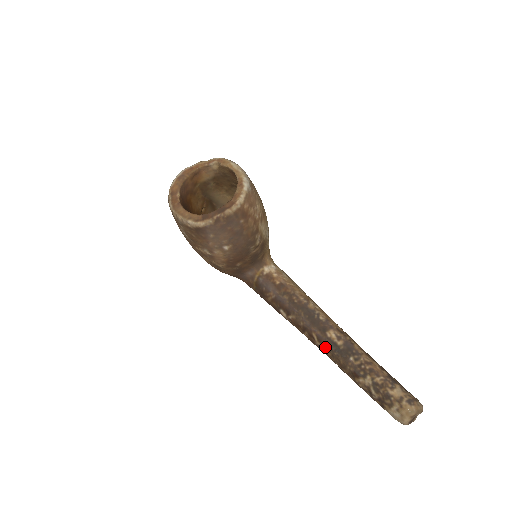
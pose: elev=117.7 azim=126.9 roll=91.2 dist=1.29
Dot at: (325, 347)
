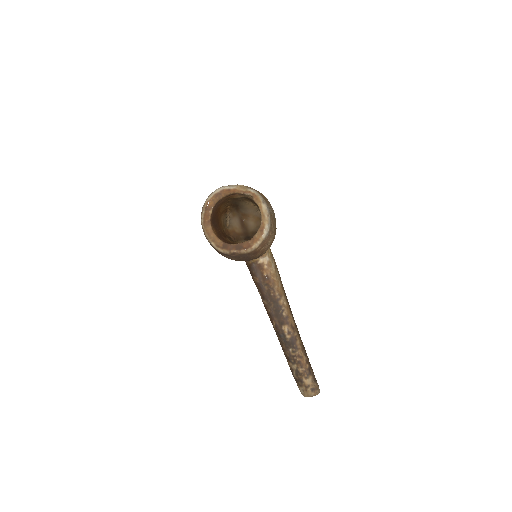
Dot at: (278, 333)
